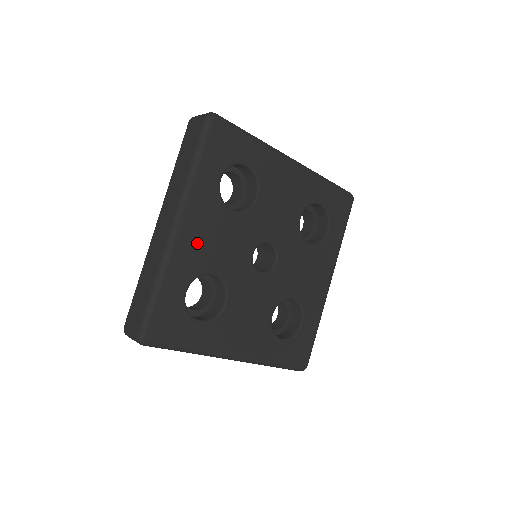
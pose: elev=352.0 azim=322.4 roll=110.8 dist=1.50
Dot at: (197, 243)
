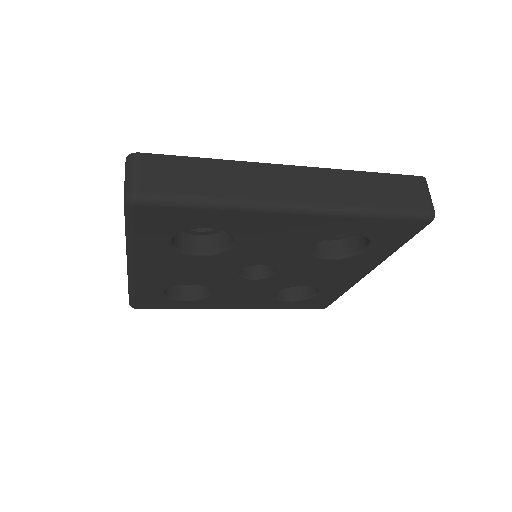
Dot at: (161, 275)
